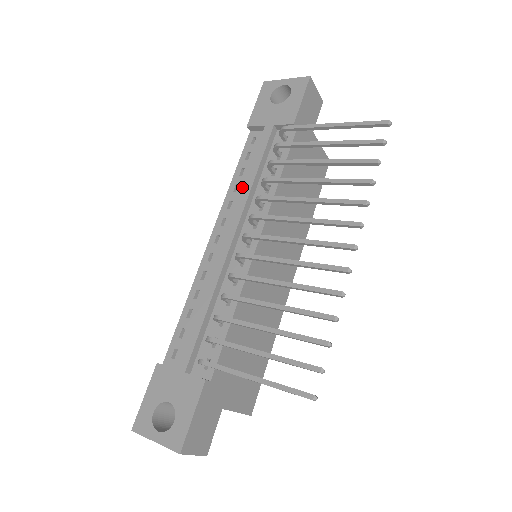
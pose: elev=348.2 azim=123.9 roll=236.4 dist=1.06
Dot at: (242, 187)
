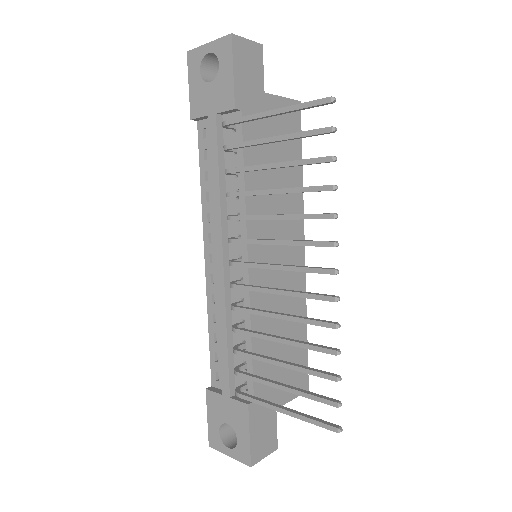
Dot at: occluded
